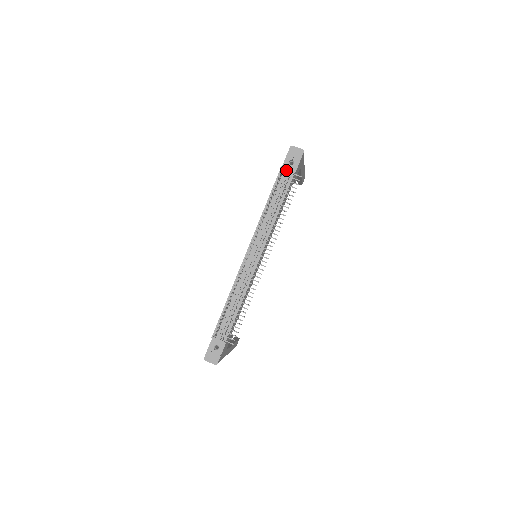
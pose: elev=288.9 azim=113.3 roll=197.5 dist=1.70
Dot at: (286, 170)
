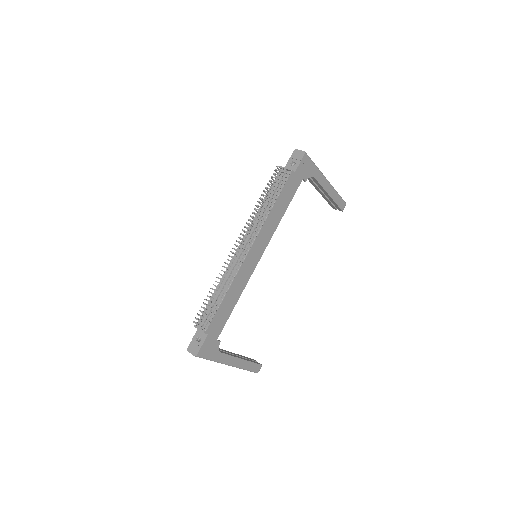
Dot at: (284, 169)
